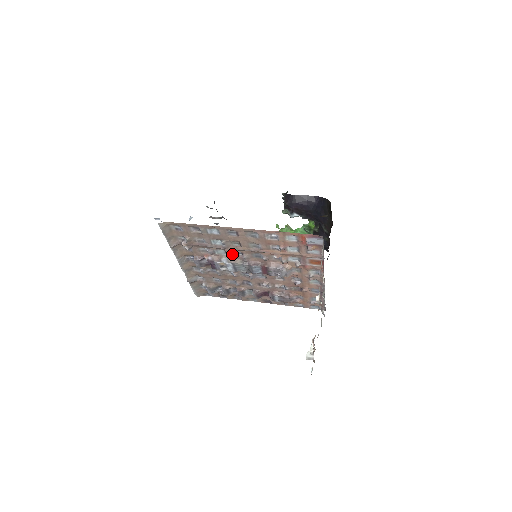
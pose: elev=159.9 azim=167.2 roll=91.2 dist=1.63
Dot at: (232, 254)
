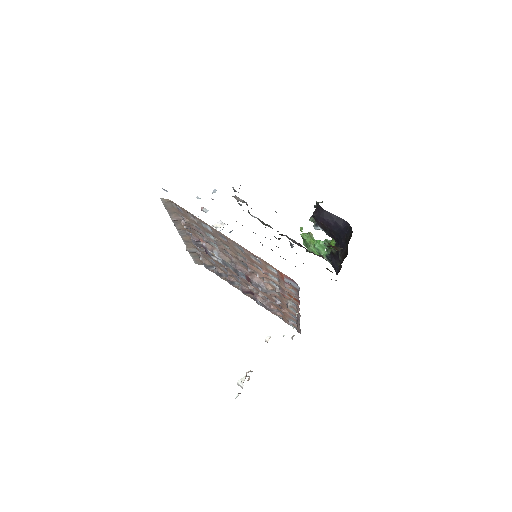
Dot at: (223, 251)
